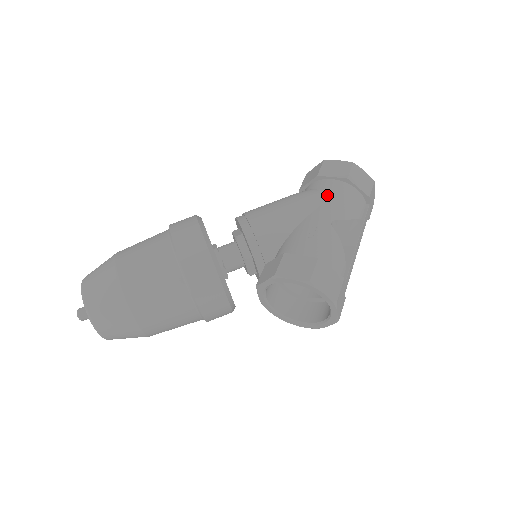
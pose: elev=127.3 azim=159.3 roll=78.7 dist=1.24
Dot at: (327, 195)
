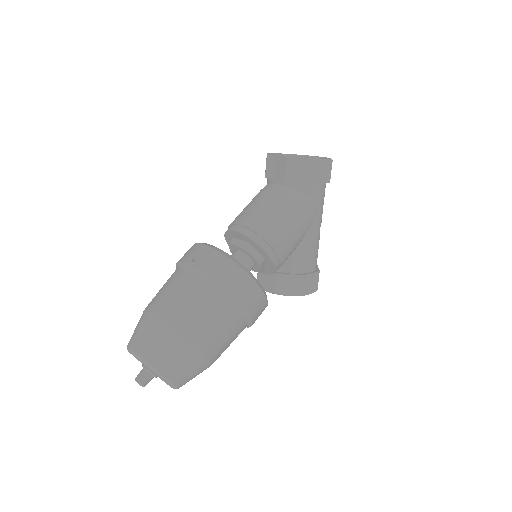
Dot at: (318, 204)
